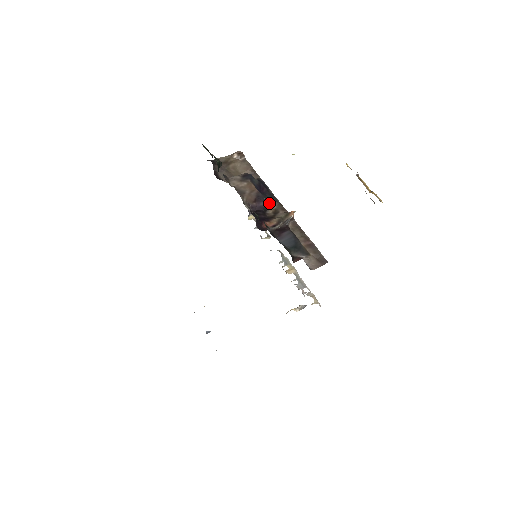
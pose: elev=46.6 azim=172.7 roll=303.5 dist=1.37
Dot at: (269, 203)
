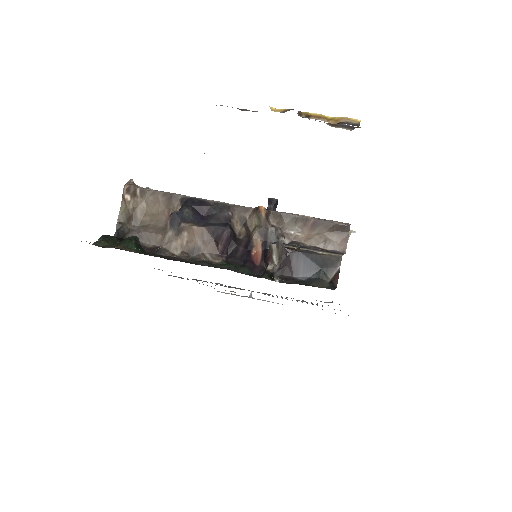
Dot at: (227, 221)
